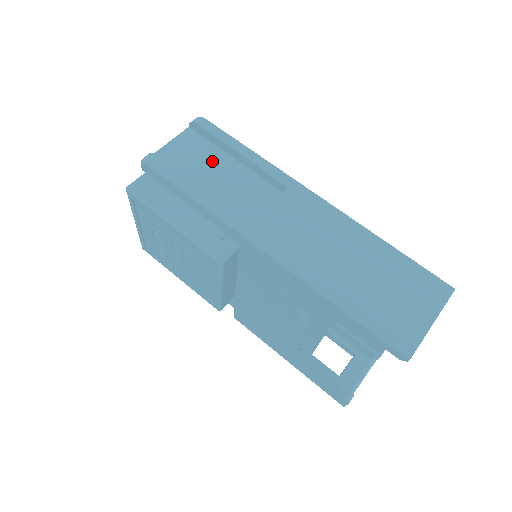
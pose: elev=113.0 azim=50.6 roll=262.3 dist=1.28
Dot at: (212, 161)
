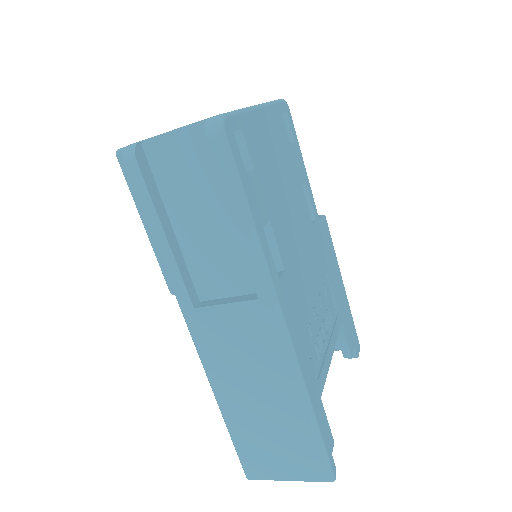
Dot at: (208, 195)
